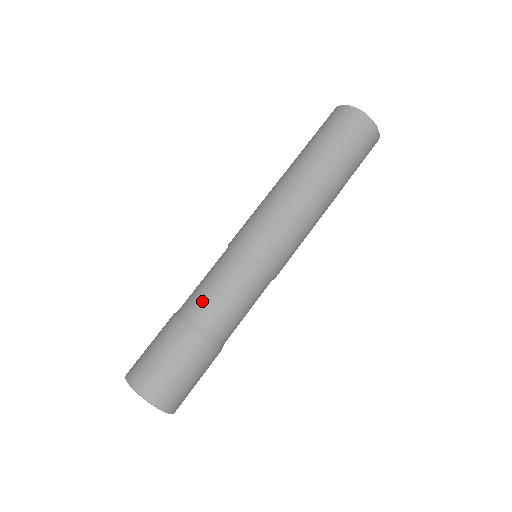
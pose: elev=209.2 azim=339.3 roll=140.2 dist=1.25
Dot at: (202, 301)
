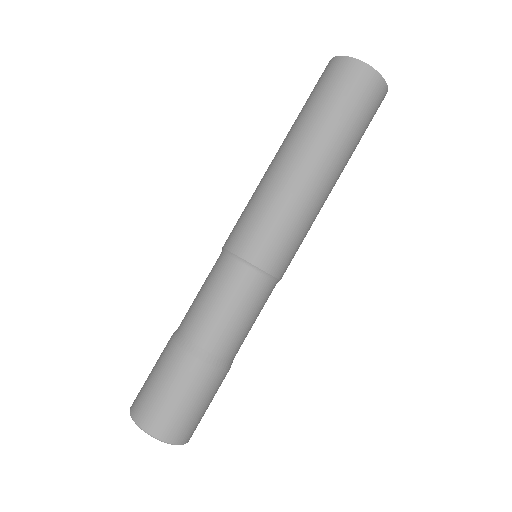
Dot at: (193, 315)
